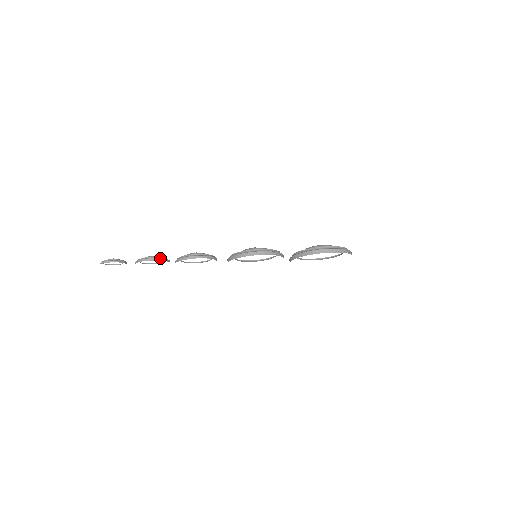
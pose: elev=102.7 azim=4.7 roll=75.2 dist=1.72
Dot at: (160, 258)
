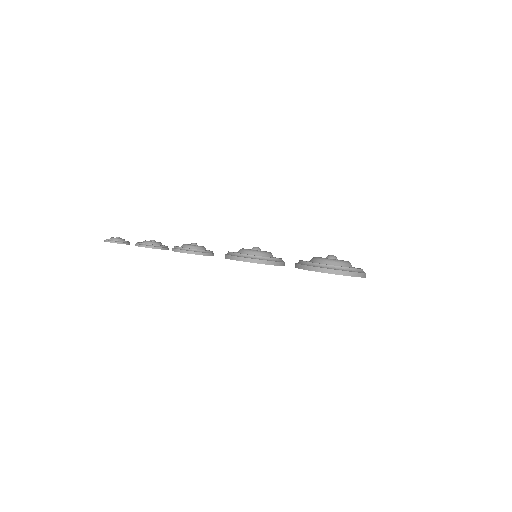
Dot at: (153, 246)
